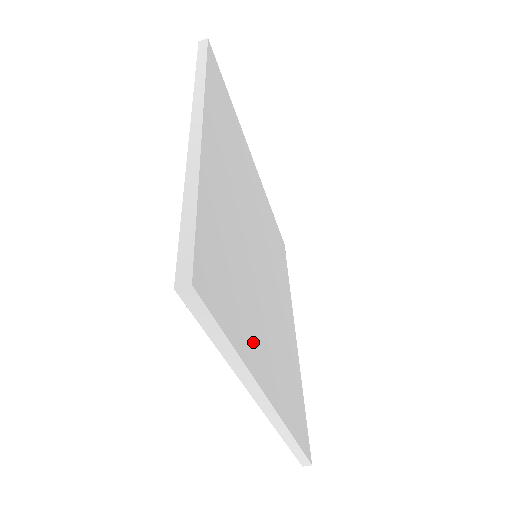
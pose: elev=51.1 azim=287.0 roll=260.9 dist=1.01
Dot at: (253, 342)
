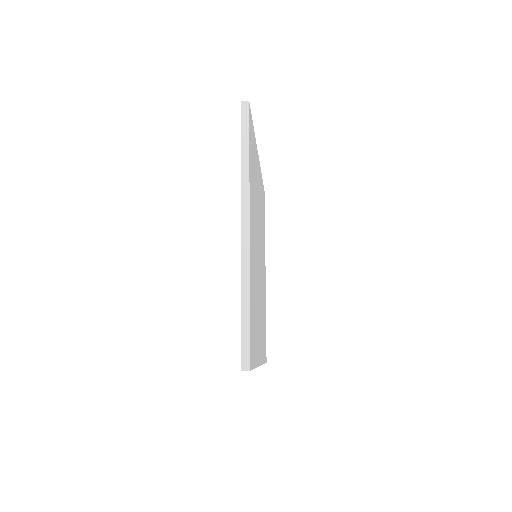
Dot at: occluded
